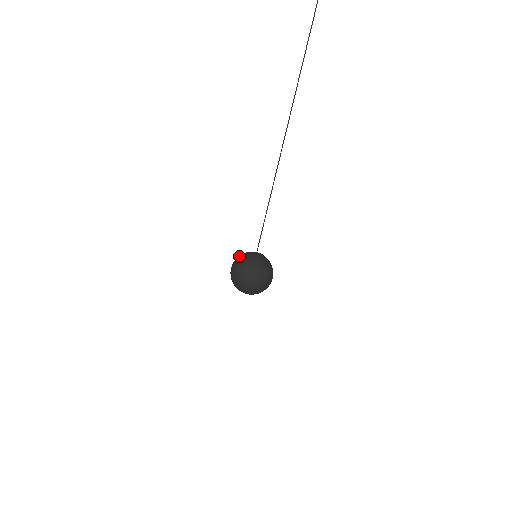
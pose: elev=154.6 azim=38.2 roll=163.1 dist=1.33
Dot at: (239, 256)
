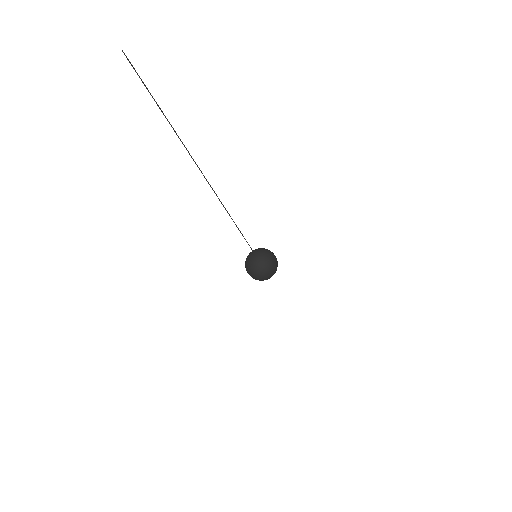
Dot at: occluded
